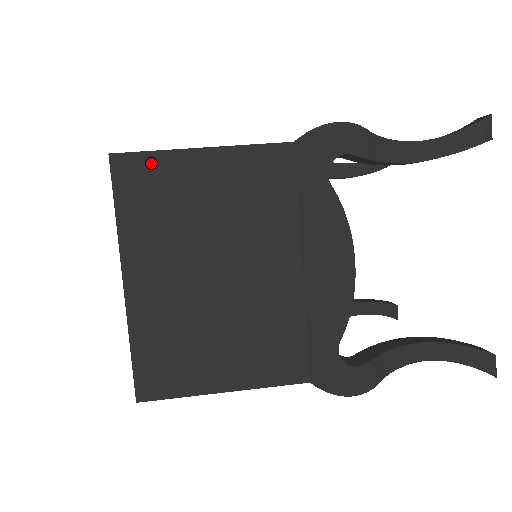
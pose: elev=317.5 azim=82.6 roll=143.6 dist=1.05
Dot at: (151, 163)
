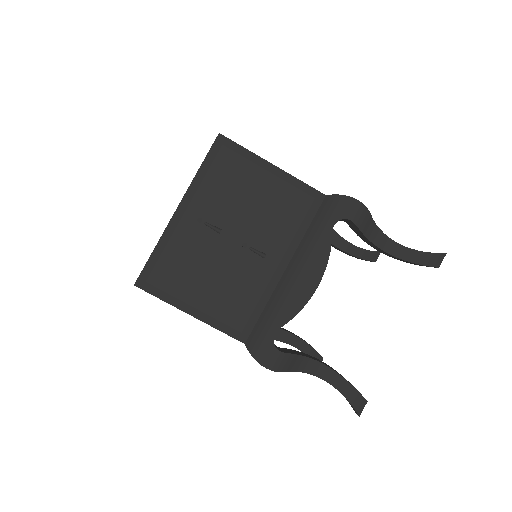
Dot at: occluded
